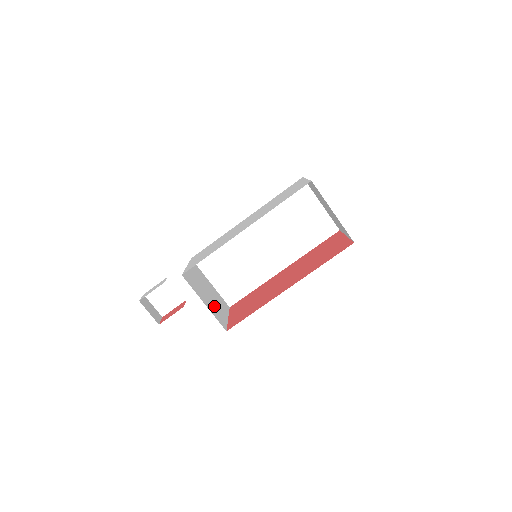
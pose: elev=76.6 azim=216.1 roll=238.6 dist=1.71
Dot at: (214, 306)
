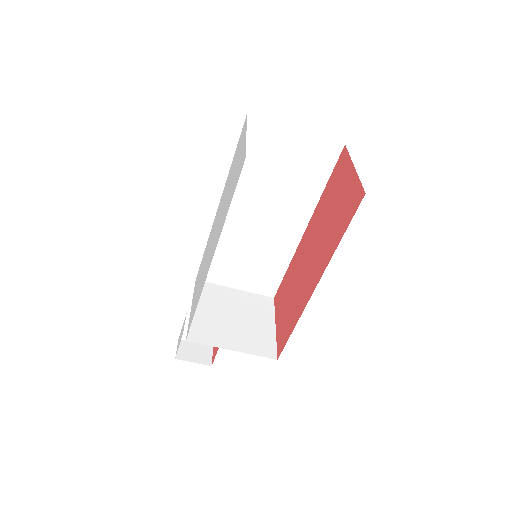
Dot at: (249, 332)
